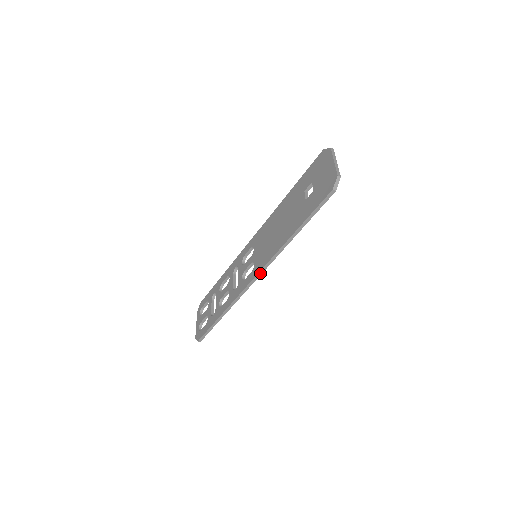
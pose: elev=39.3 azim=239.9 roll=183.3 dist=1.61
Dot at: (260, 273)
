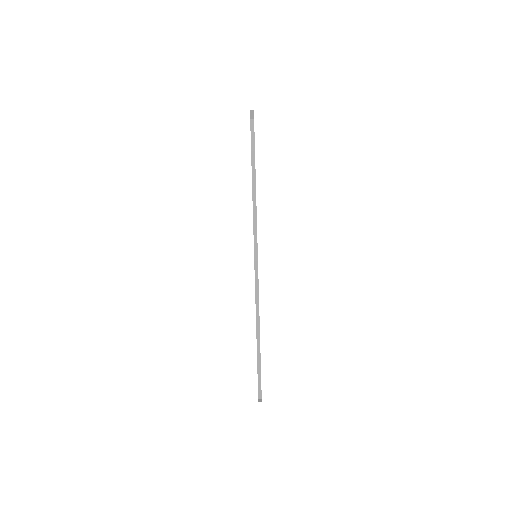
Dot at: (256, 255)
